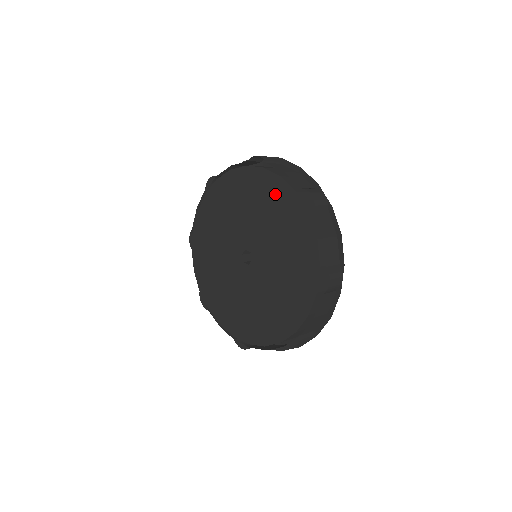
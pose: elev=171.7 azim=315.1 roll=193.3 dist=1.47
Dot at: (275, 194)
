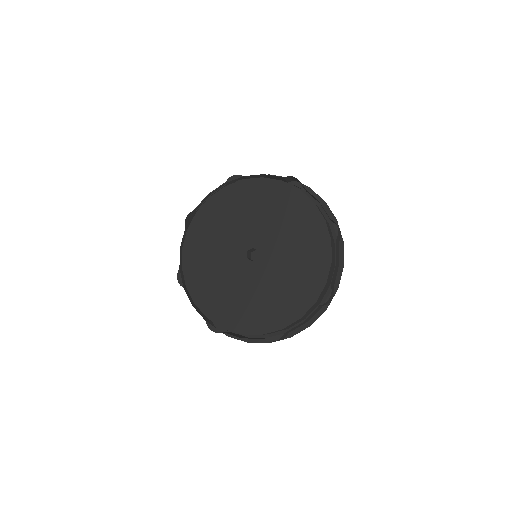
Dot at: (303, 214)
